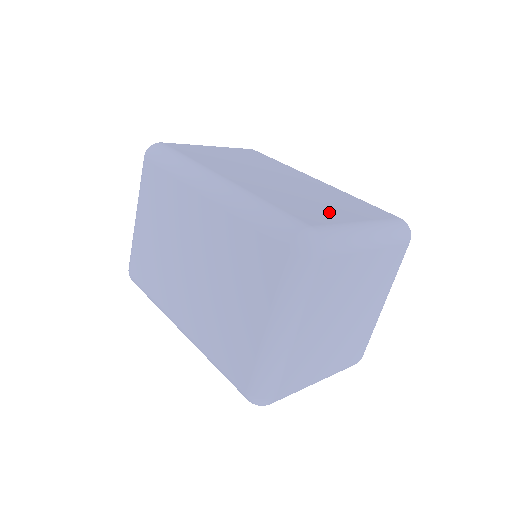
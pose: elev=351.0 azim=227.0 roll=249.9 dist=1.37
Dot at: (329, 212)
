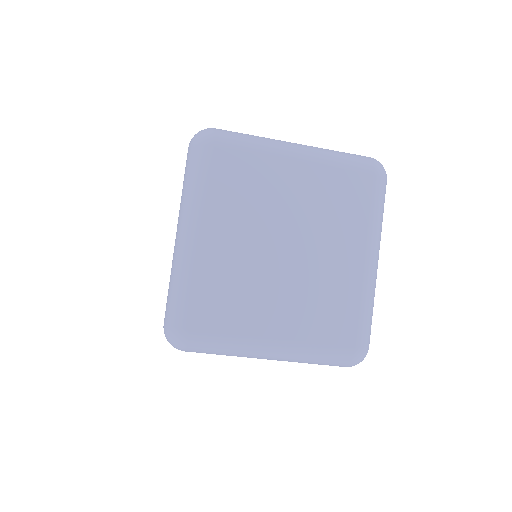
Dot at: occluded
